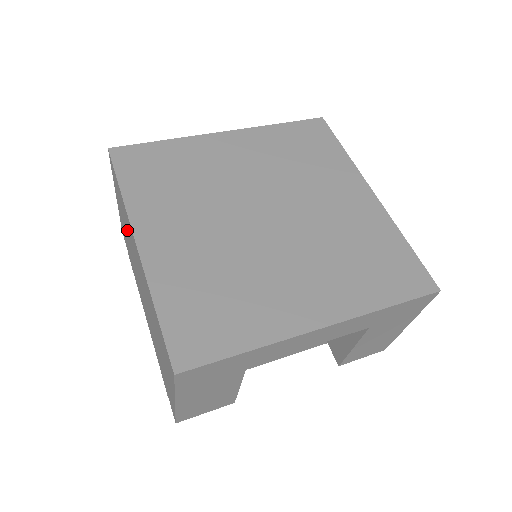
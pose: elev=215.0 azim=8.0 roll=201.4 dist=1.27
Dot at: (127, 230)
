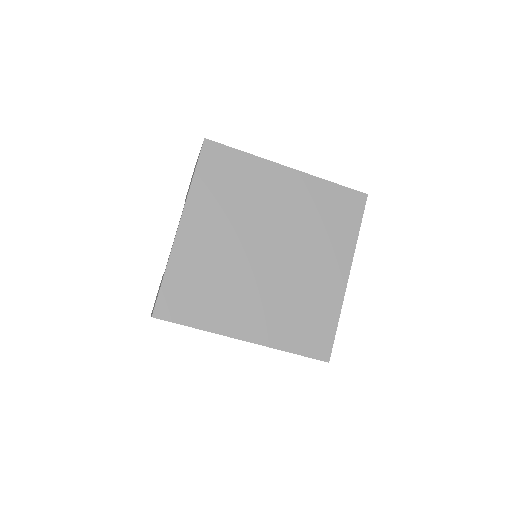
Dot at: occluded
